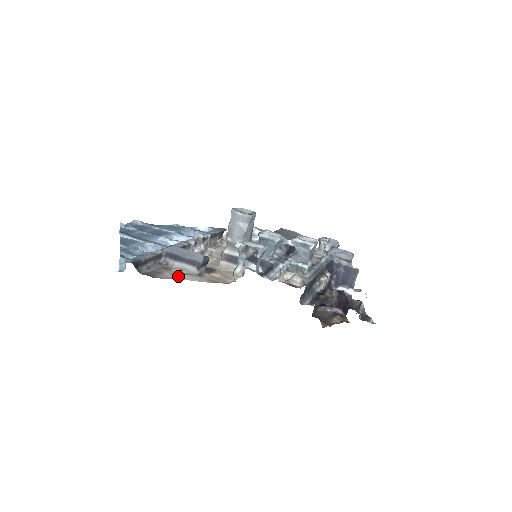
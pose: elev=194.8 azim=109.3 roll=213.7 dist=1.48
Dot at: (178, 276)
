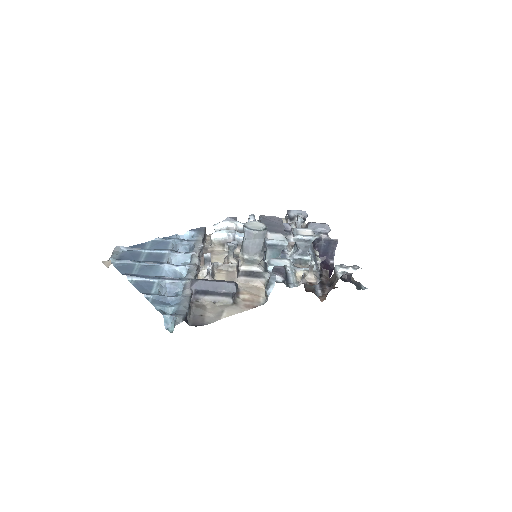
Dot at: (221, 314)
